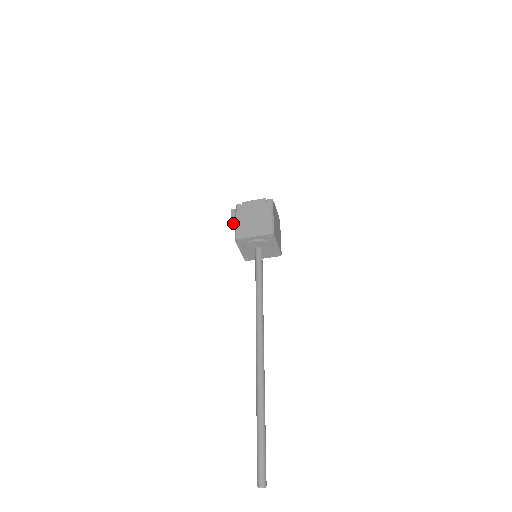
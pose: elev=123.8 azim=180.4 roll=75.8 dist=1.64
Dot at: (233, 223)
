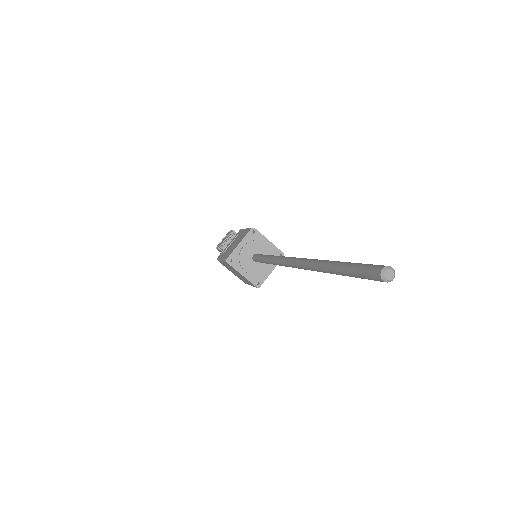
Dot at: (231, 234)
